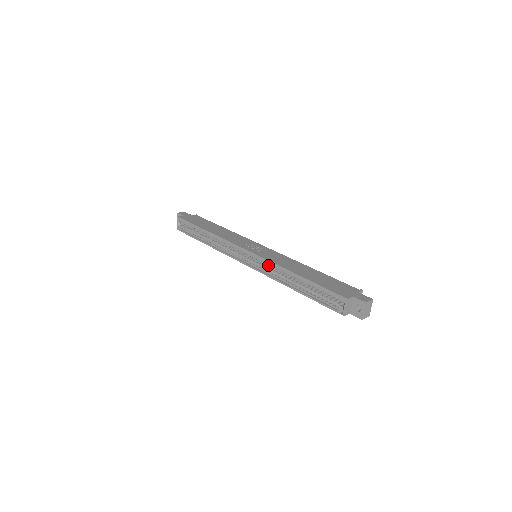
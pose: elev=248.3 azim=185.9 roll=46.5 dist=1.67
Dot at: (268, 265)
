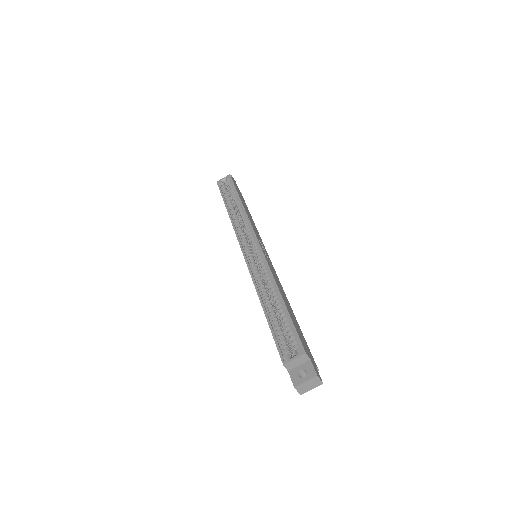
Dot at: occluded
